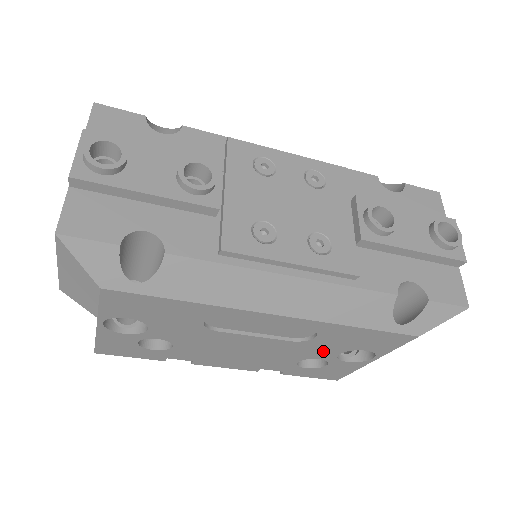
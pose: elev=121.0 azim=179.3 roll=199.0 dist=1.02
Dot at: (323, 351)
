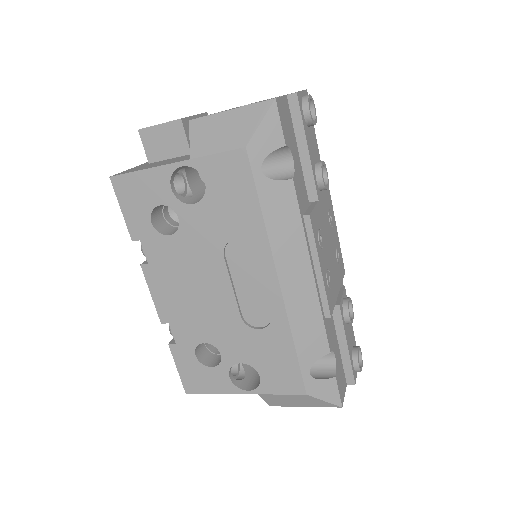
Dot at: (238, 349)
